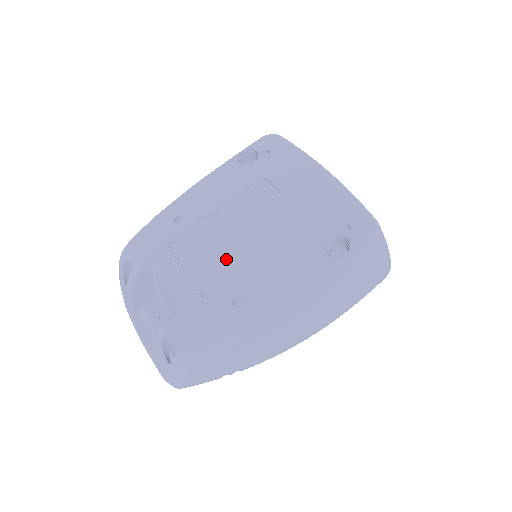
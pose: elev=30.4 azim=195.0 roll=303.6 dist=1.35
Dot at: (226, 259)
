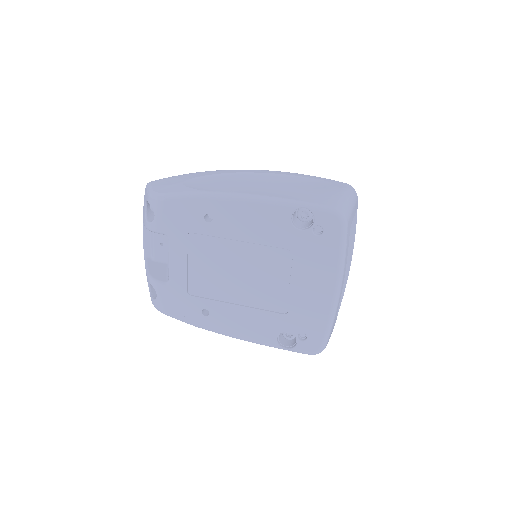
Dot at: (219, 283)
